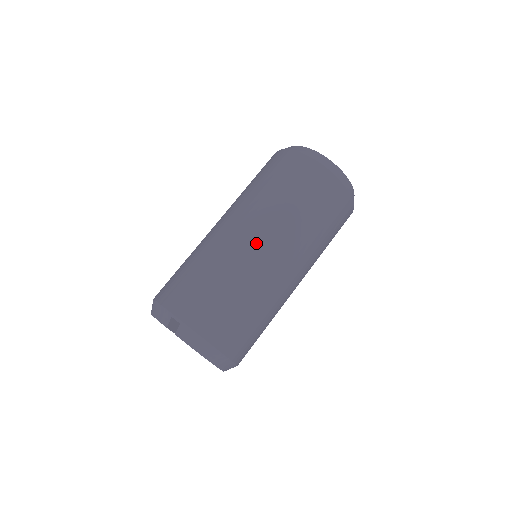
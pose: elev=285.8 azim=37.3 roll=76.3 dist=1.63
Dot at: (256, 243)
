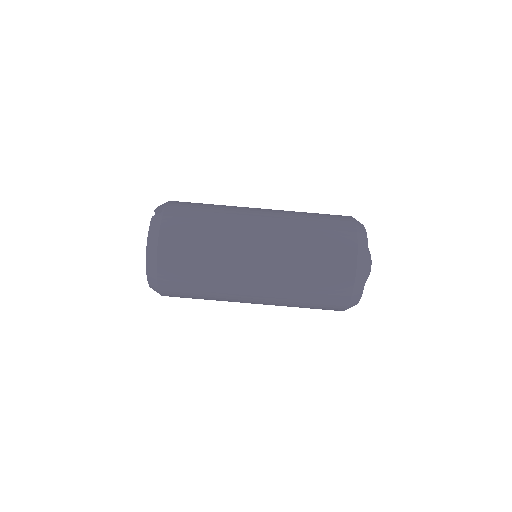
Dot at: (257, 225)
